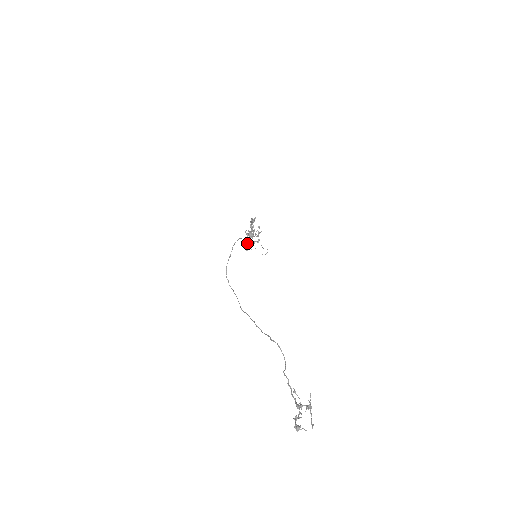
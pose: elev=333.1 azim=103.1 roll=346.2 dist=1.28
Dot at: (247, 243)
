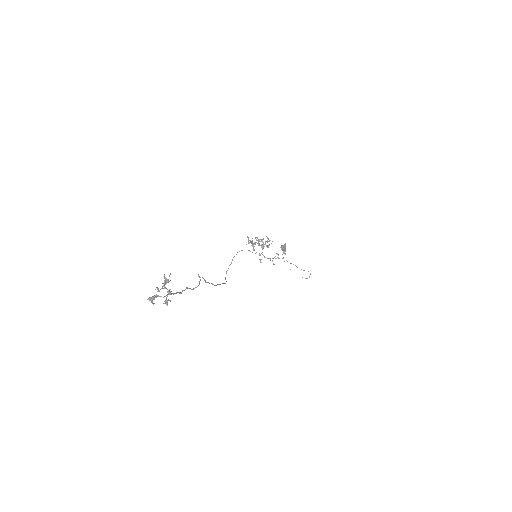
Dot at: occluded
